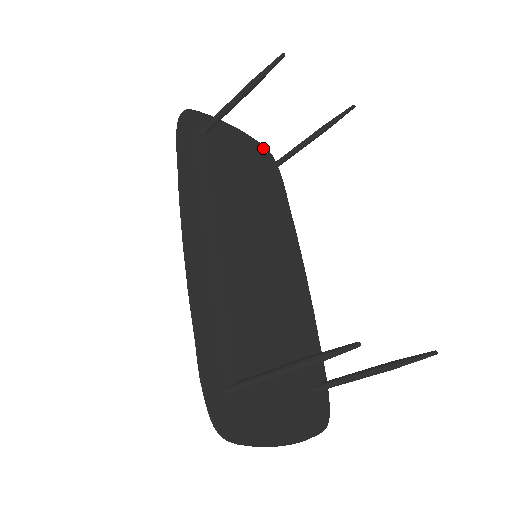
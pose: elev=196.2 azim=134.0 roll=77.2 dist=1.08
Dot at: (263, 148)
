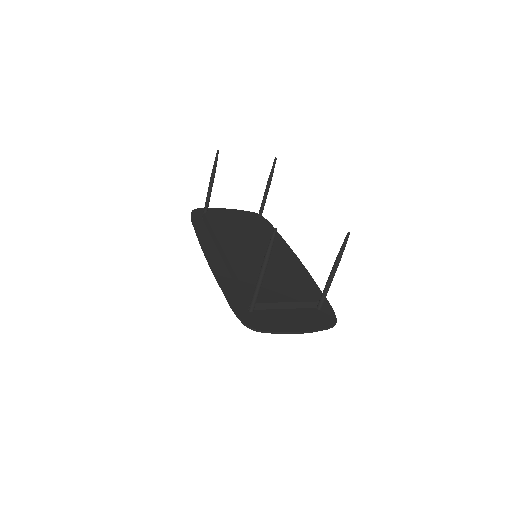
Dot at: (252, 213)
